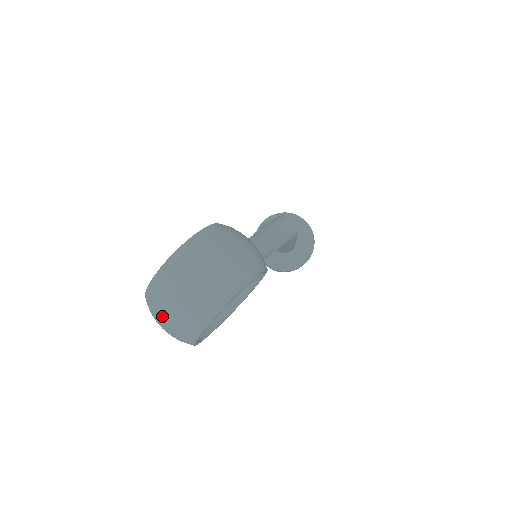
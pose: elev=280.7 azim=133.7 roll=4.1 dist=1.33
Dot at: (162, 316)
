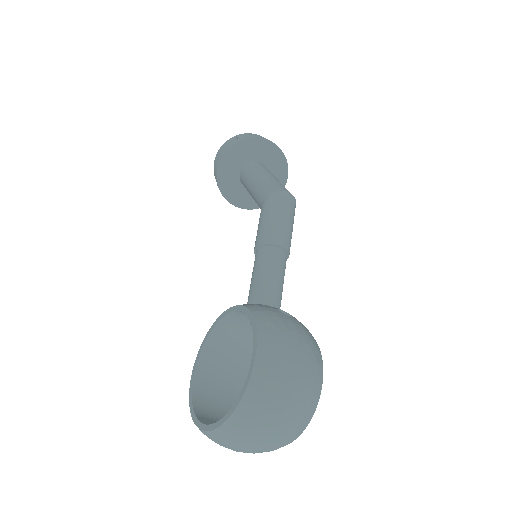
Dot at: occluded
